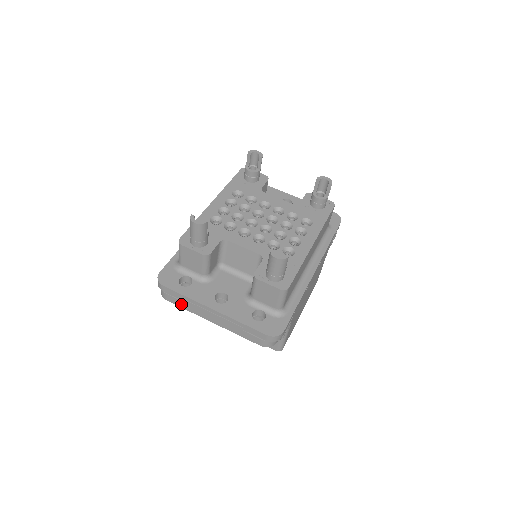
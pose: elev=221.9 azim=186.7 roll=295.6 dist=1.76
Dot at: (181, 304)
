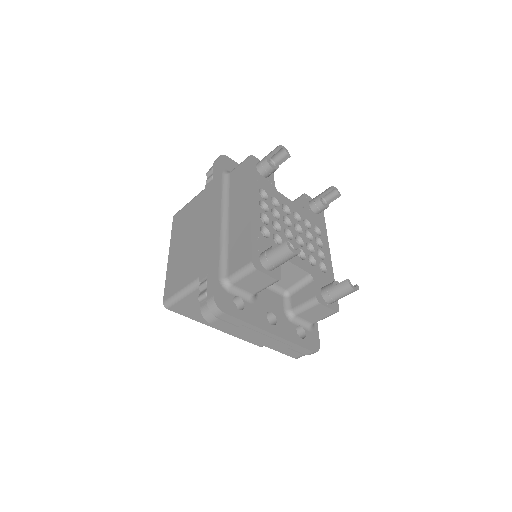
Dot at: (230, 328)
